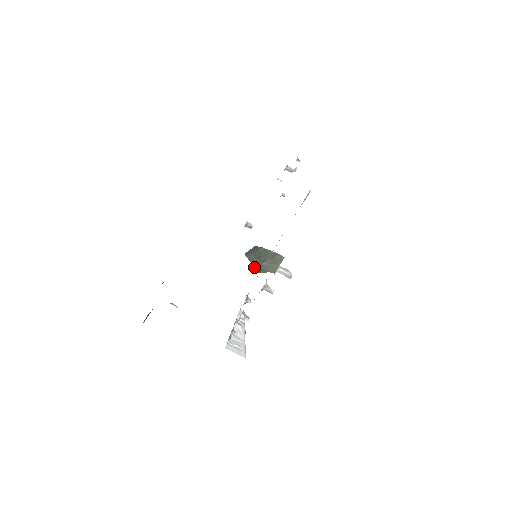
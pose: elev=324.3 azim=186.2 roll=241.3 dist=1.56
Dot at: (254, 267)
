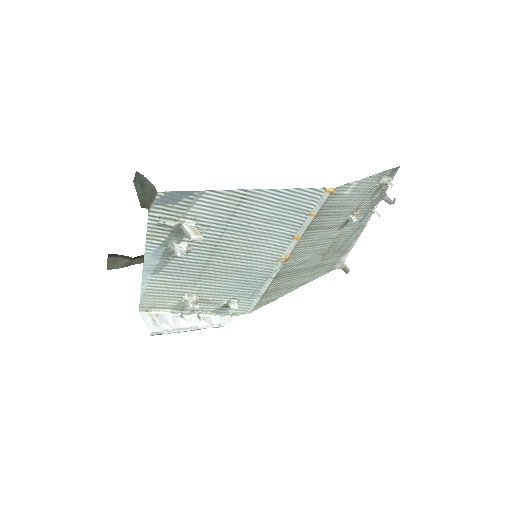
Dot at: (139, 200)
